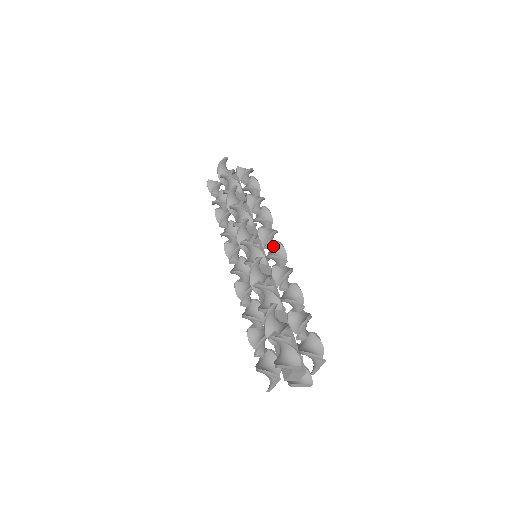
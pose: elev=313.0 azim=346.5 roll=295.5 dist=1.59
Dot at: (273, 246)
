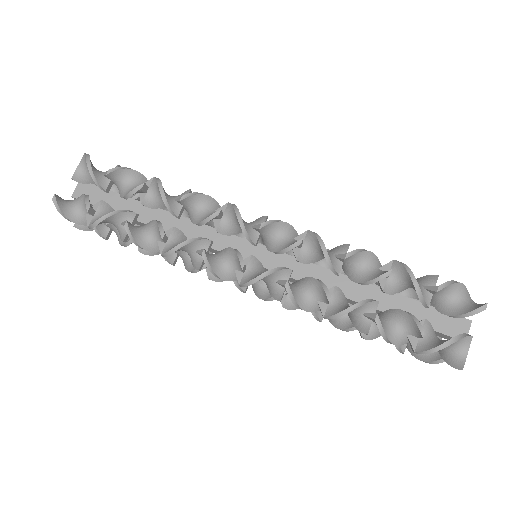
Dot at: (260, 233)
